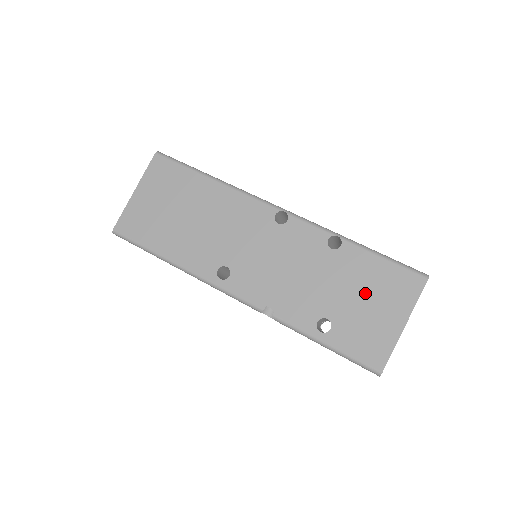
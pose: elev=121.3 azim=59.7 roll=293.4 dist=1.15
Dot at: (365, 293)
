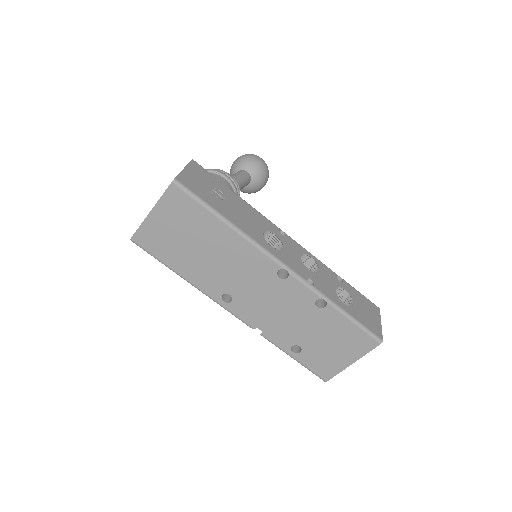
Dot at: (332, 340)
